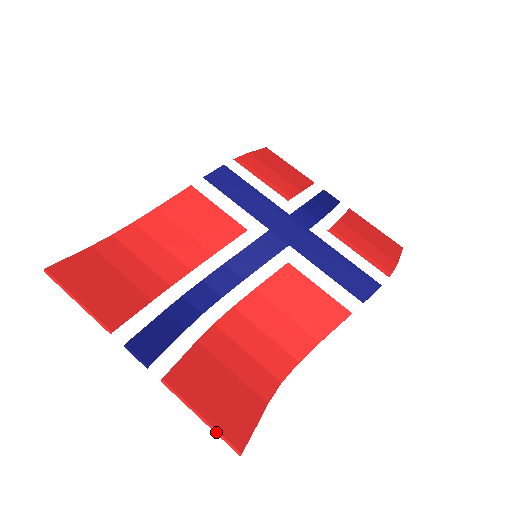
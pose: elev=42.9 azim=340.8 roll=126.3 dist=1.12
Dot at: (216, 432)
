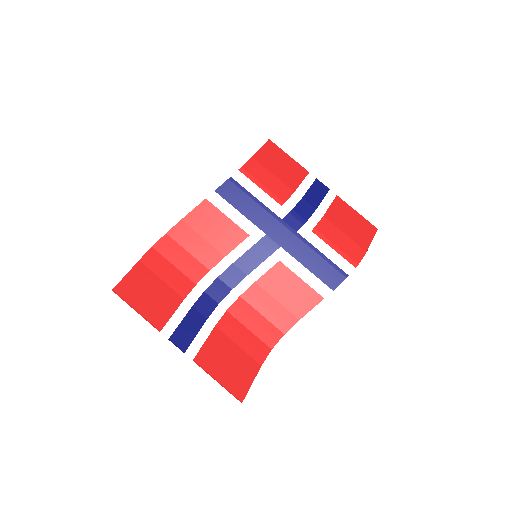
Dot at: (227, 390)
